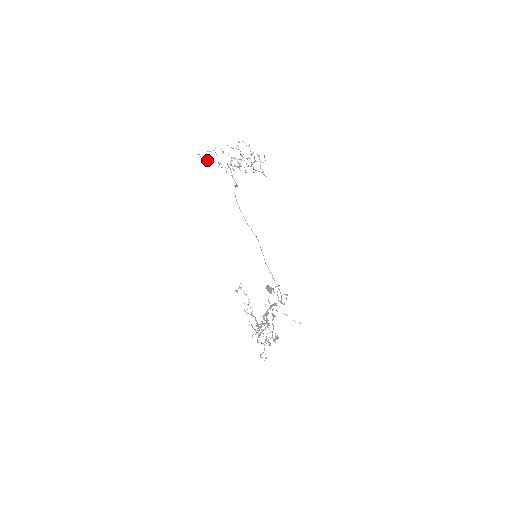
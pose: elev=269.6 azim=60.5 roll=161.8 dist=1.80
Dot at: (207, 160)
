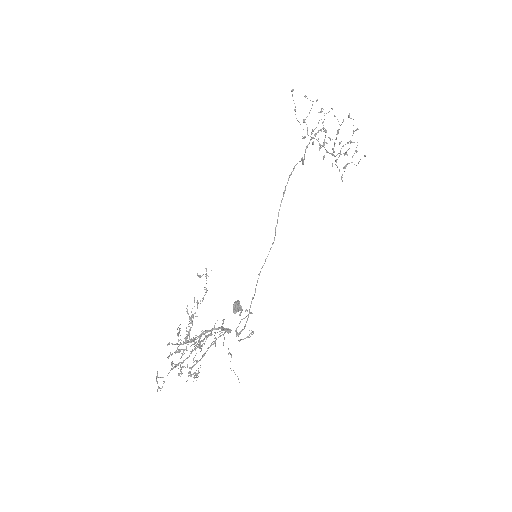
Dot at: occluded
